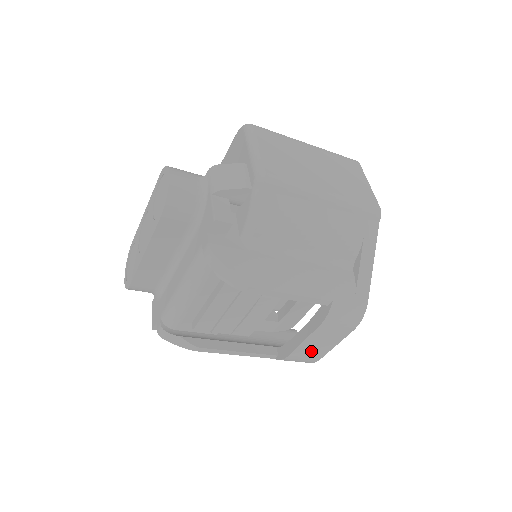
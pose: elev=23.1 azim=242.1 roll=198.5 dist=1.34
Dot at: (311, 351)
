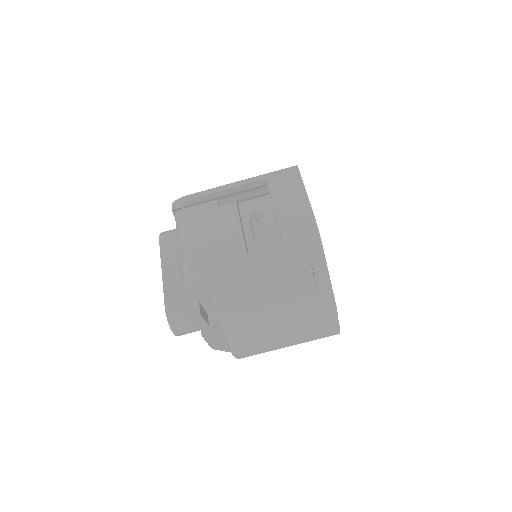
Dot at: (293, 212)
